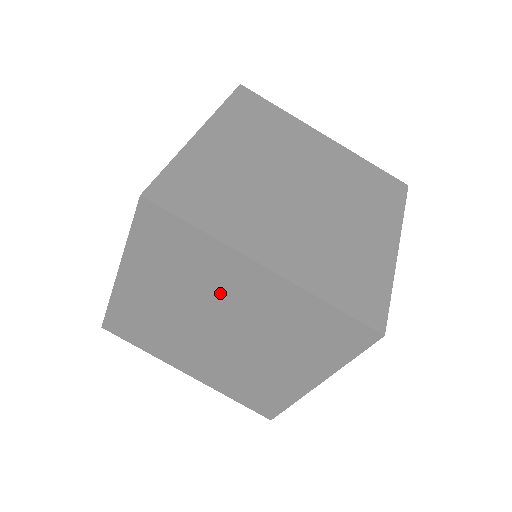
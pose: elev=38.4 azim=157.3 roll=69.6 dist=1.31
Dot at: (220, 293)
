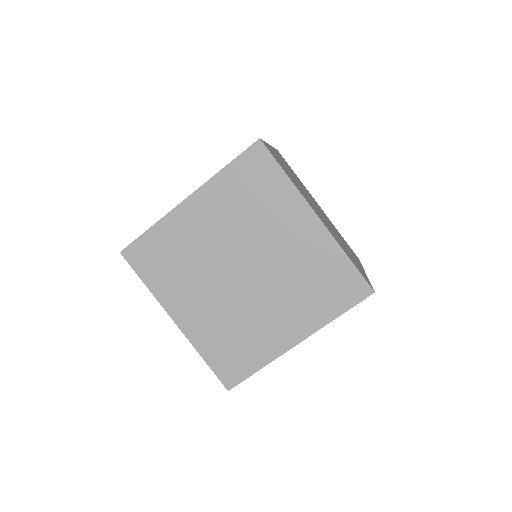
Dot at: occluded
